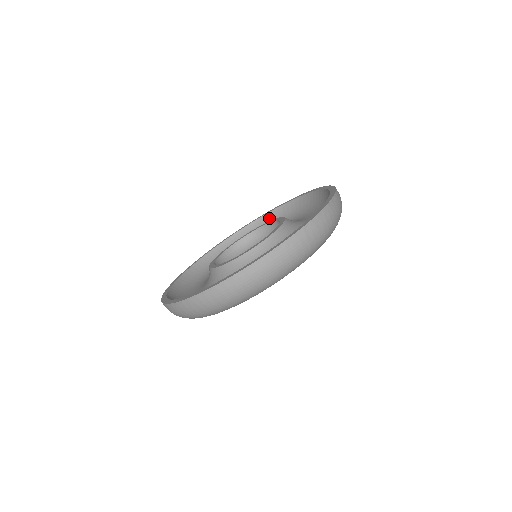
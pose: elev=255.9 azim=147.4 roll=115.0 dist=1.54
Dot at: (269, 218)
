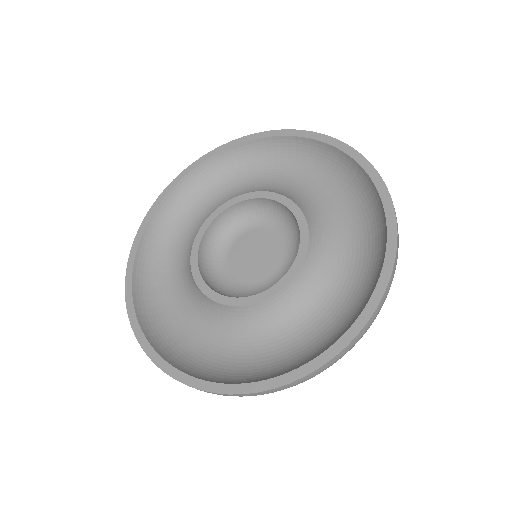
Dot at: (331, 154)
